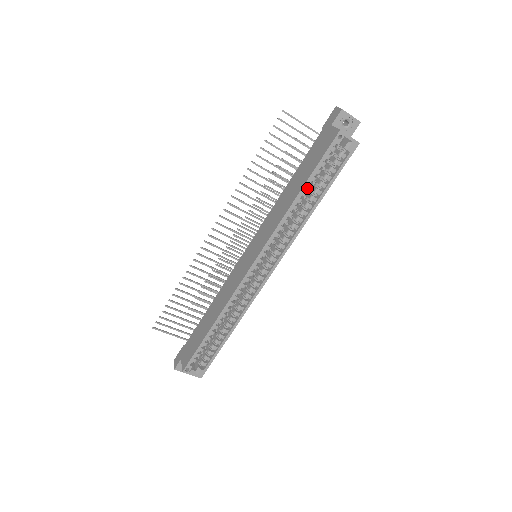
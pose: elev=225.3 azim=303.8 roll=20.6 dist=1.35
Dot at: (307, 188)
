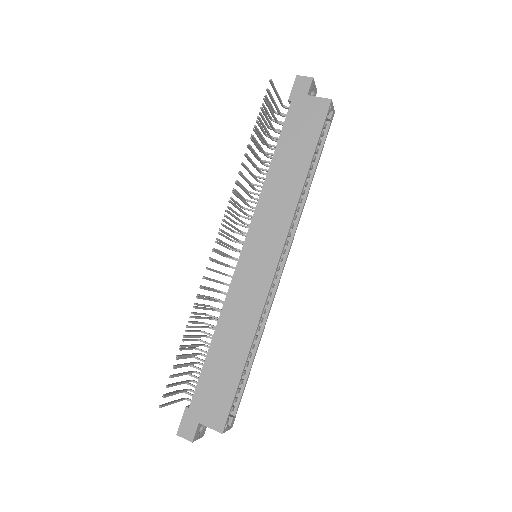
Dot at: occluded
